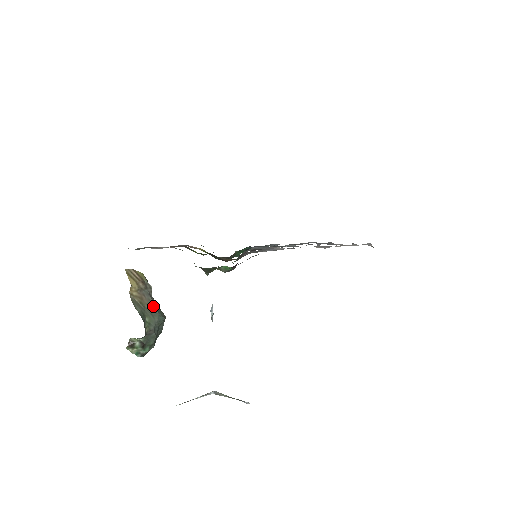
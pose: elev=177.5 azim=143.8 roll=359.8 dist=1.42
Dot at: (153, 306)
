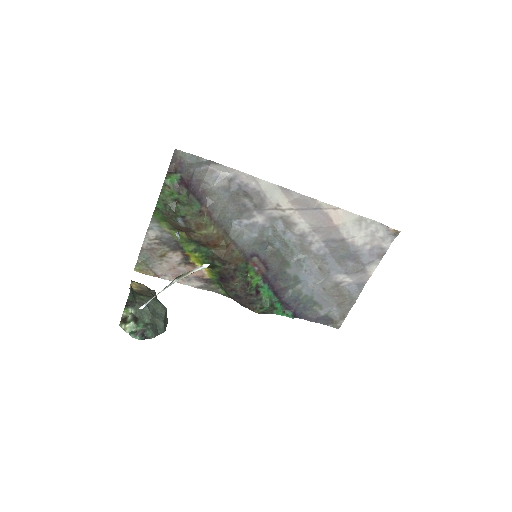
Dot at: (151, 295)
